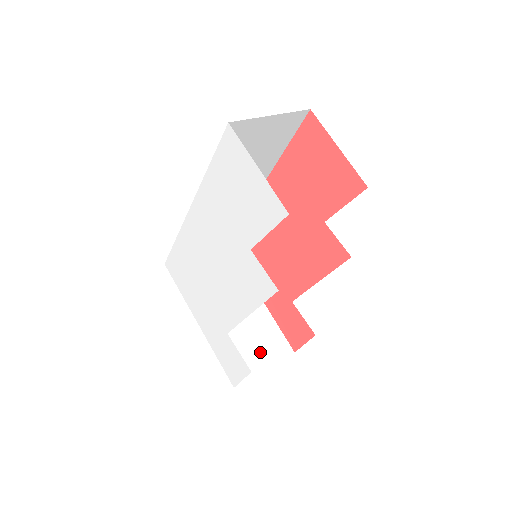
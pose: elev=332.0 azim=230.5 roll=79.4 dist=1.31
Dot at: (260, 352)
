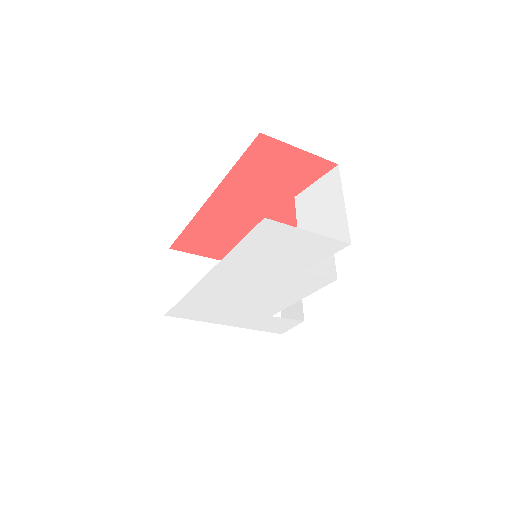
Dot at: occluded
